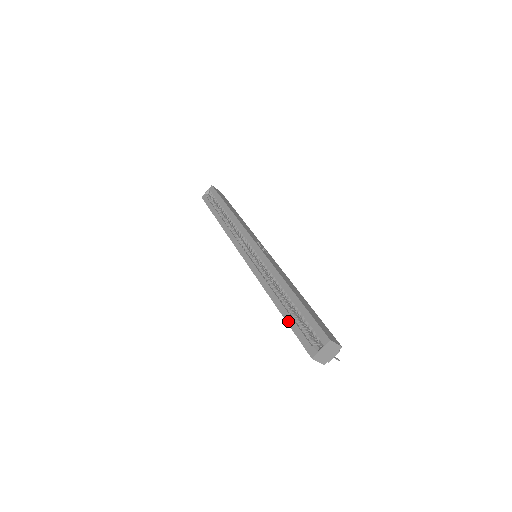
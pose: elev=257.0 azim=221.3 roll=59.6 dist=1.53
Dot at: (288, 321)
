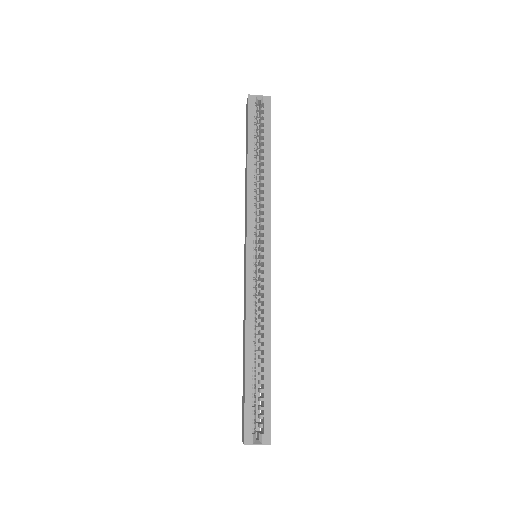
Dot at: (247, 384)
